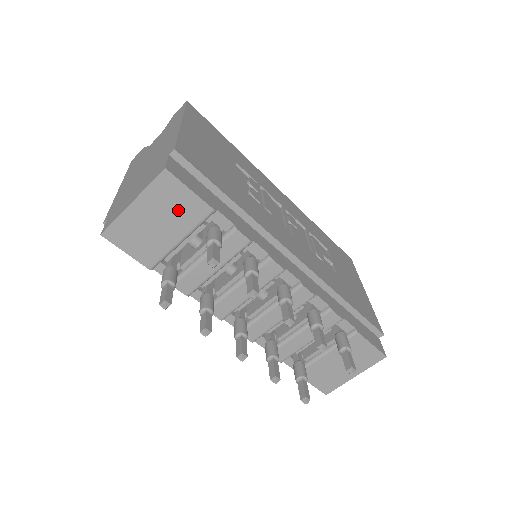
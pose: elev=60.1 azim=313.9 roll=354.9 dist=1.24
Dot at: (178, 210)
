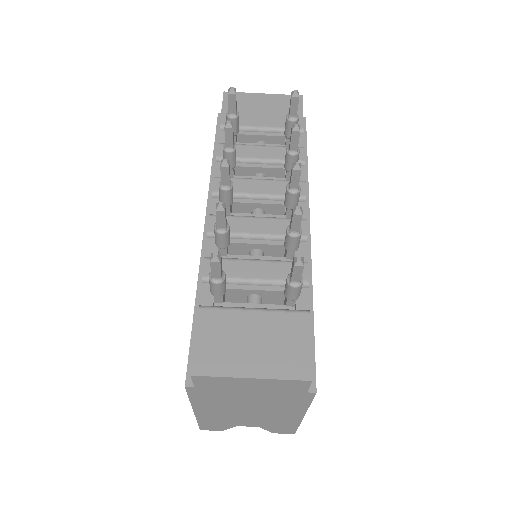
Dot at: (283, 114)
